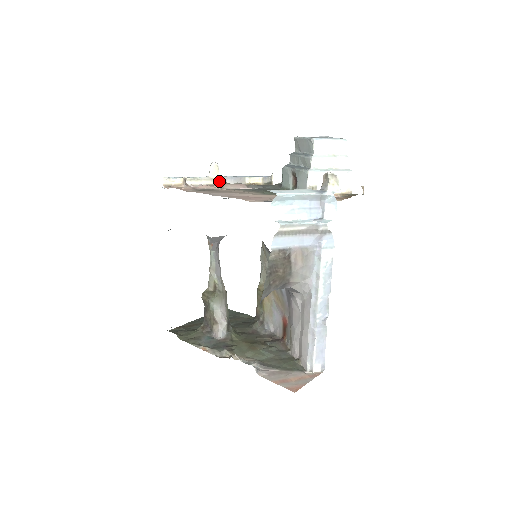
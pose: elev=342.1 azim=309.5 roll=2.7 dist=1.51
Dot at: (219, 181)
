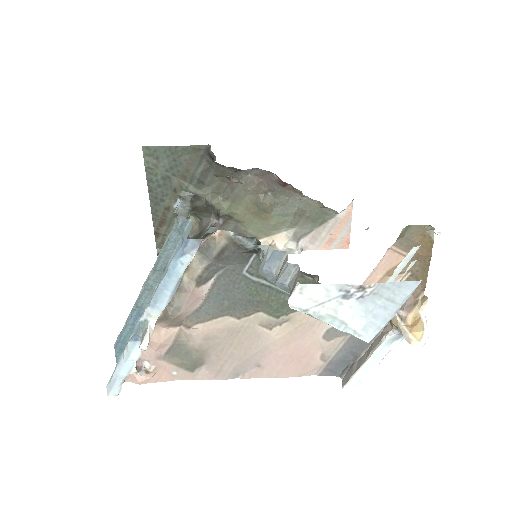
Dot at: (156, 318)
